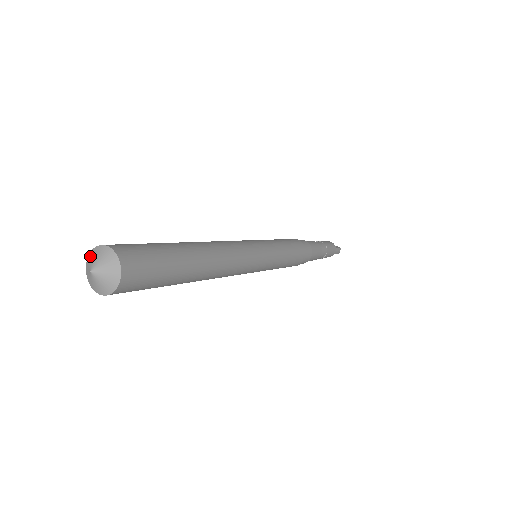
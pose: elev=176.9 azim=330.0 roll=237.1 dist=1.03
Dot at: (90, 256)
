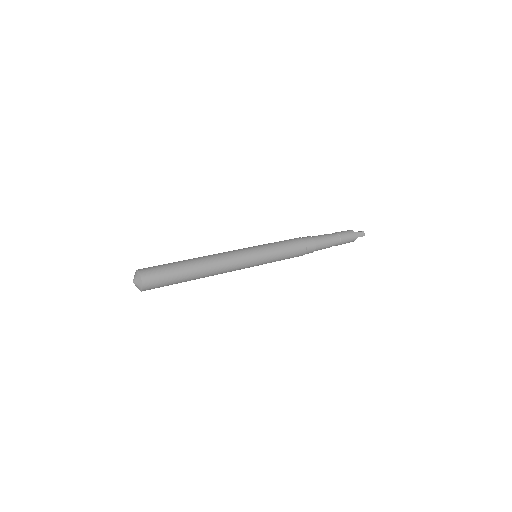
Dot at: occluded
